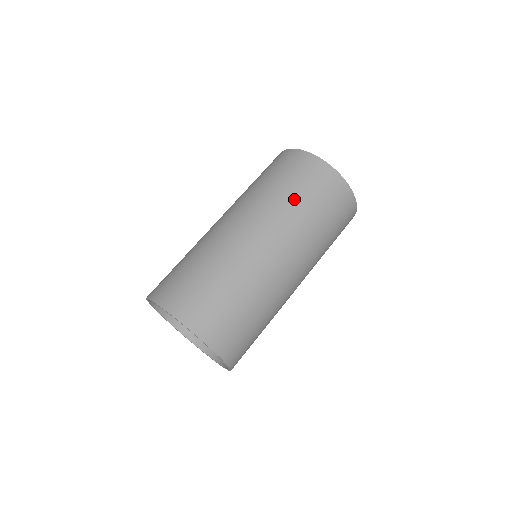
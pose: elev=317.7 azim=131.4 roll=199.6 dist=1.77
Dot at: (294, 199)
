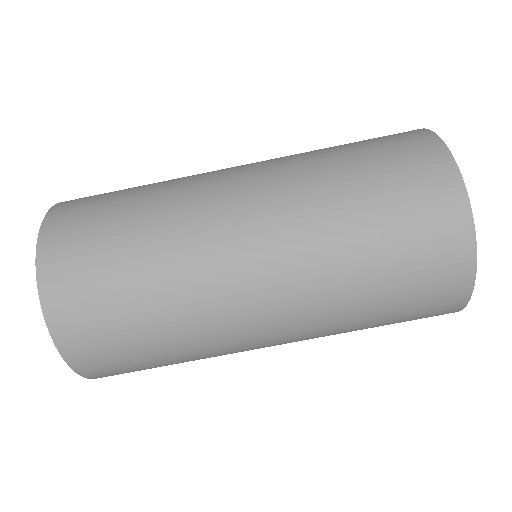
Dot at: (349, 198)
